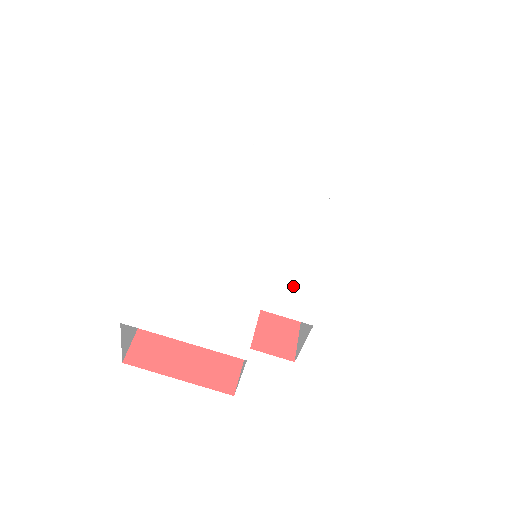
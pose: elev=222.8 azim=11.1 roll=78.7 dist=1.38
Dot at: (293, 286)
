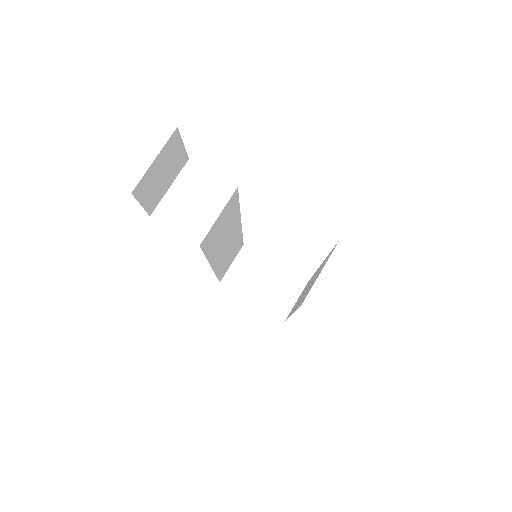
Dot at: occluded
